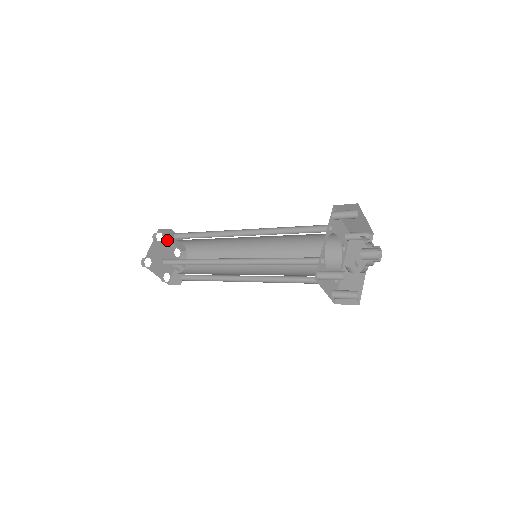
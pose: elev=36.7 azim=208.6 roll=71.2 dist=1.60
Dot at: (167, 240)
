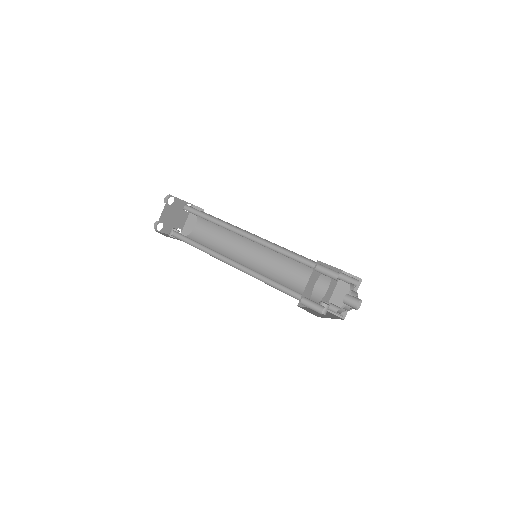
Dot at: (186, 217)
